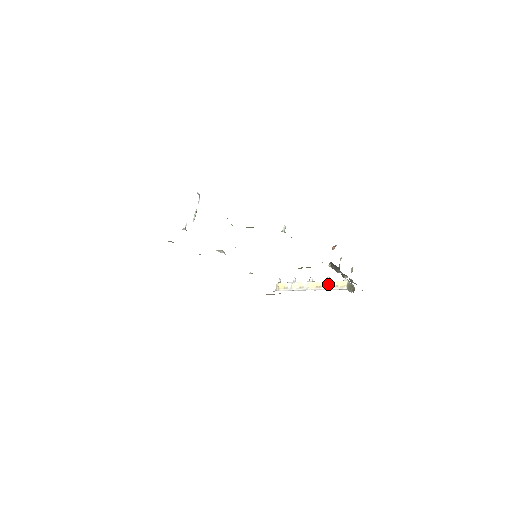
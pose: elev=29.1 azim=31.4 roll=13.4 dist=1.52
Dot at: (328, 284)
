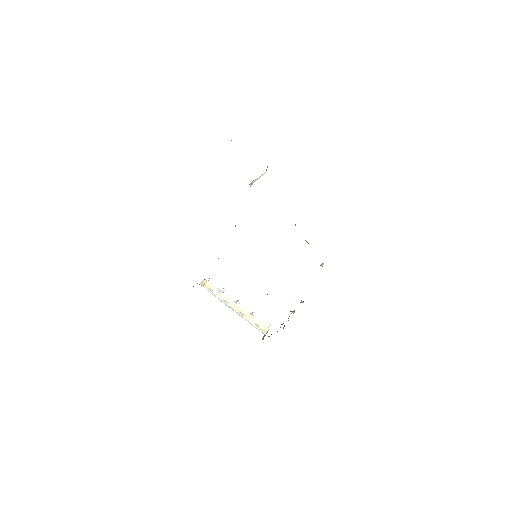
Dot at: (252, 318)
